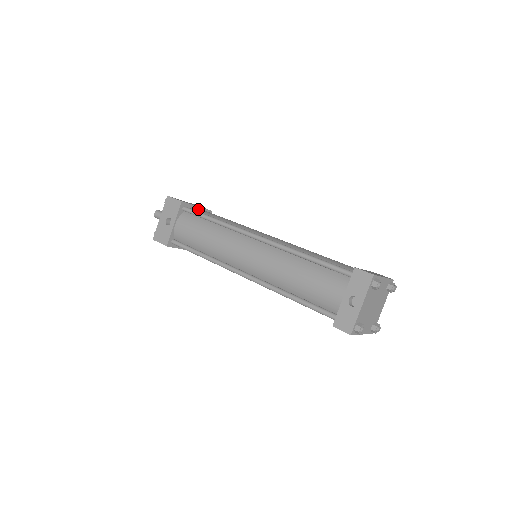
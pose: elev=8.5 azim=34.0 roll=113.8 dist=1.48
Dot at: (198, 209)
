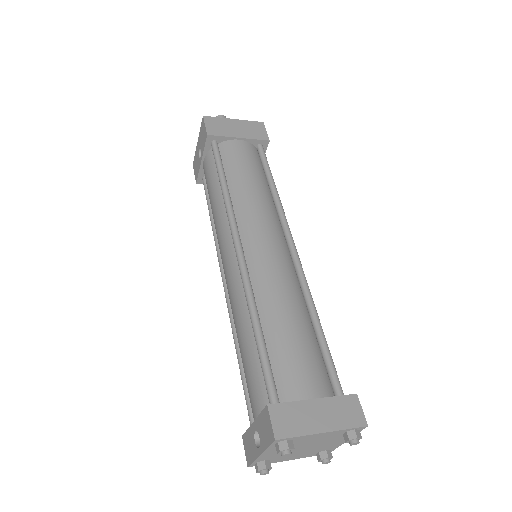
Dot at: (232, 146)
